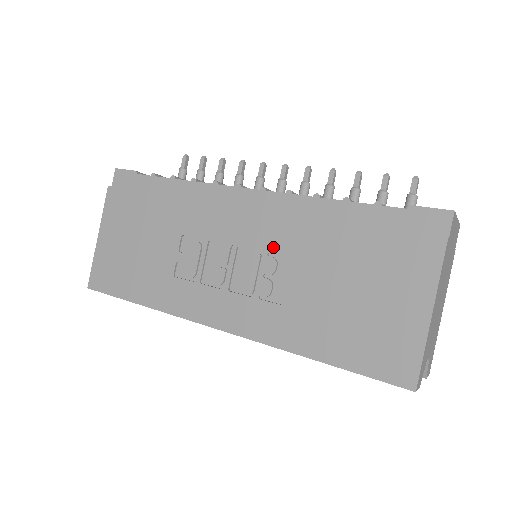
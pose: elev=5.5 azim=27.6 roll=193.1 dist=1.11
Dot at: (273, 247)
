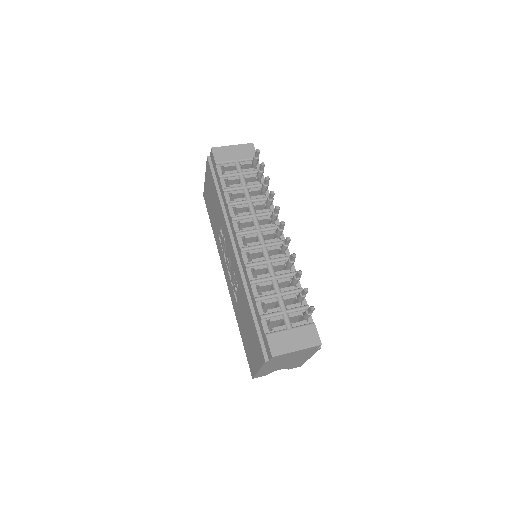
Dot at: (237, 279)
